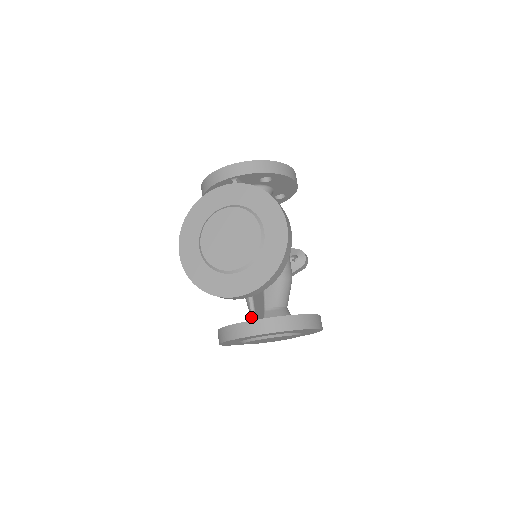
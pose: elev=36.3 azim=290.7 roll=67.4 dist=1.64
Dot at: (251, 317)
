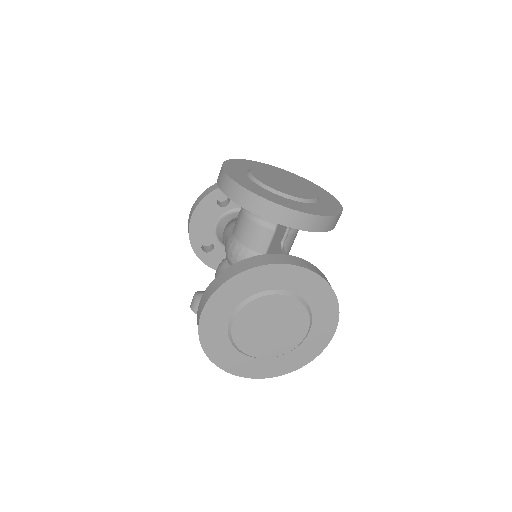
Dot at: occluded
